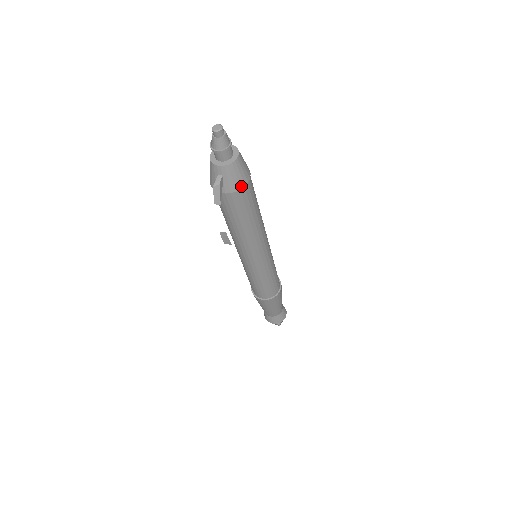
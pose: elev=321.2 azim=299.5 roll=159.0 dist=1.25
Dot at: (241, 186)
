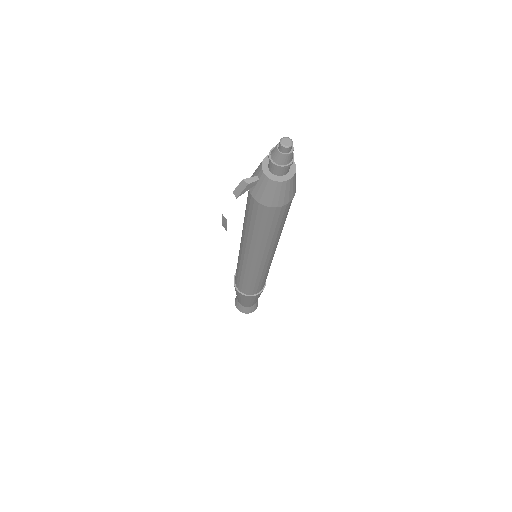
Dot at: (267, 204)
